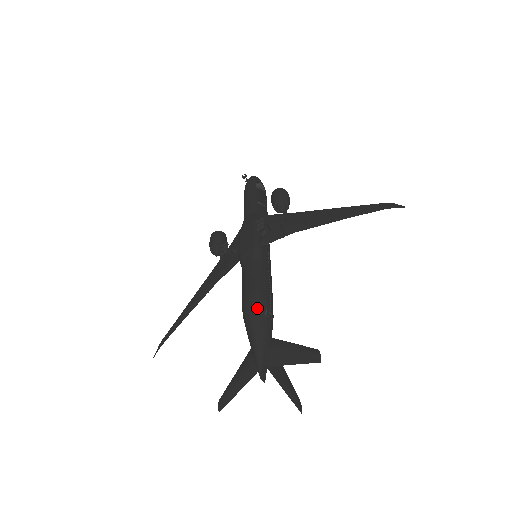
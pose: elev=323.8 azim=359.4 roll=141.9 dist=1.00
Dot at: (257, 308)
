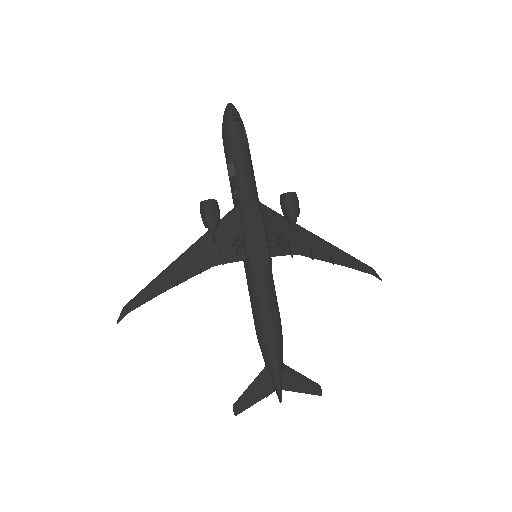
Dot at: (280, 339)
